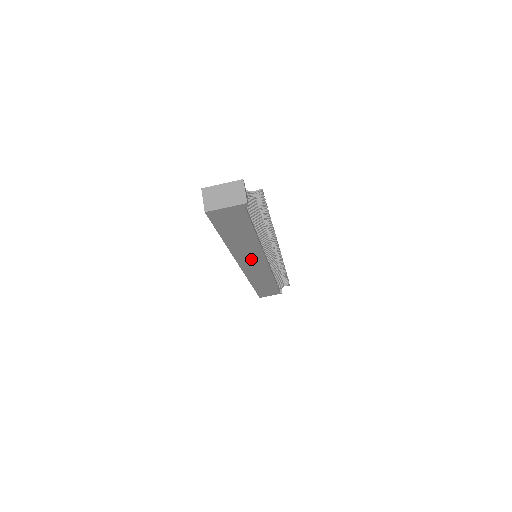
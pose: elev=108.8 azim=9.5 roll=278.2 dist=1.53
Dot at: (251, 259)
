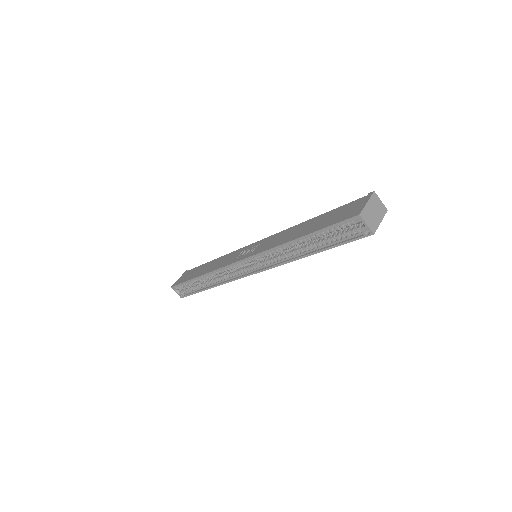
Dot at: occluded
